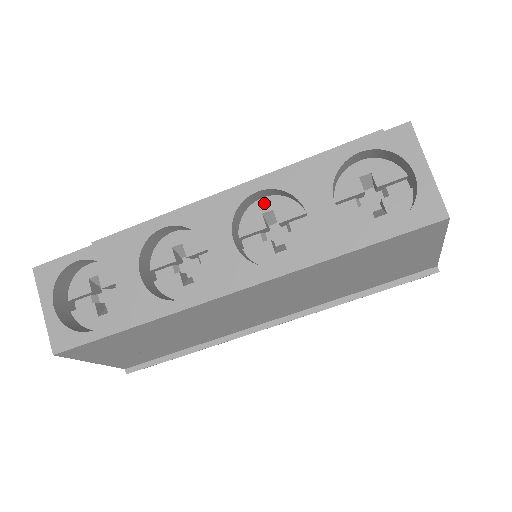
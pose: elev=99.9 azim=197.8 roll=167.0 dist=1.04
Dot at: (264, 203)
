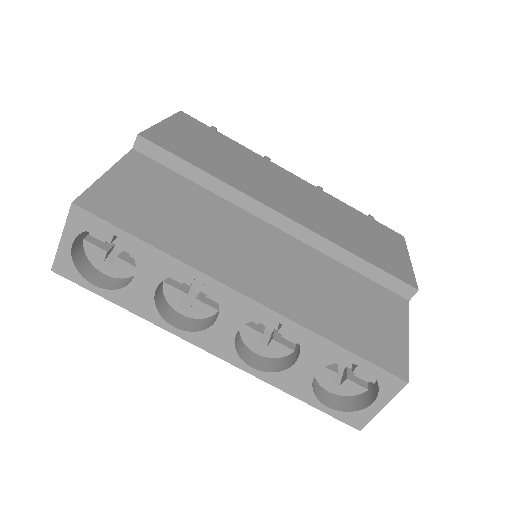
Dot at: occluded
